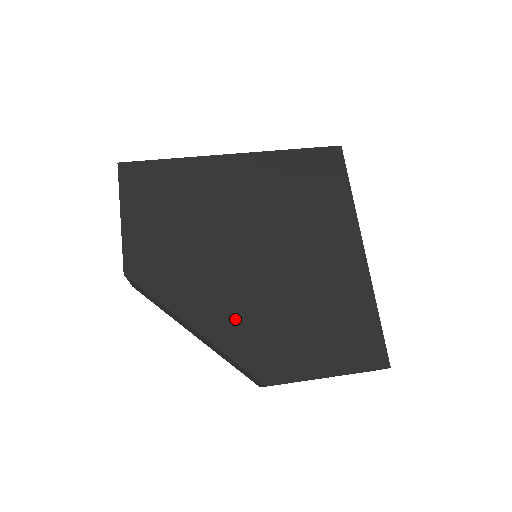
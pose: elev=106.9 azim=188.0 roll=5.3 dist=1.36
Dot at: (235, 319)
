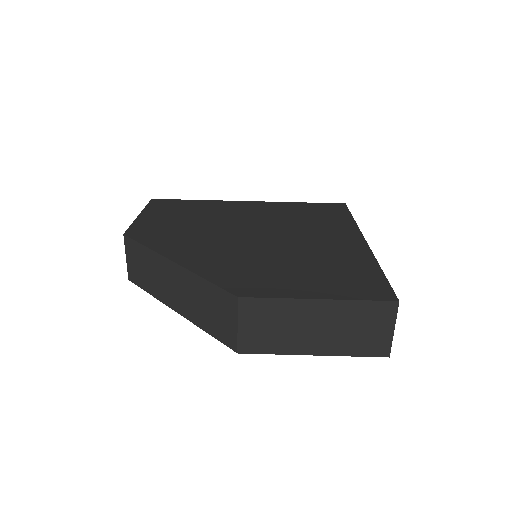
Dot at: (219, 260)
